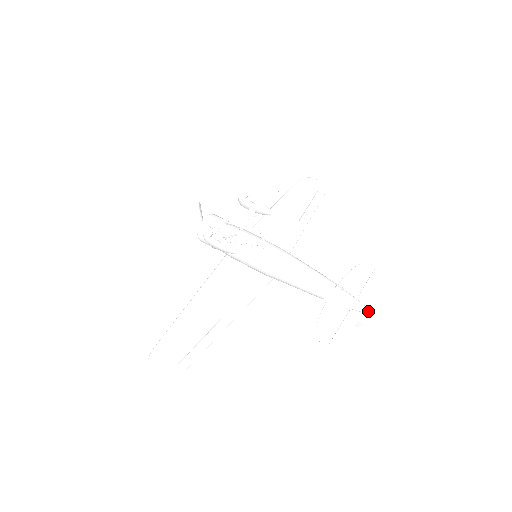
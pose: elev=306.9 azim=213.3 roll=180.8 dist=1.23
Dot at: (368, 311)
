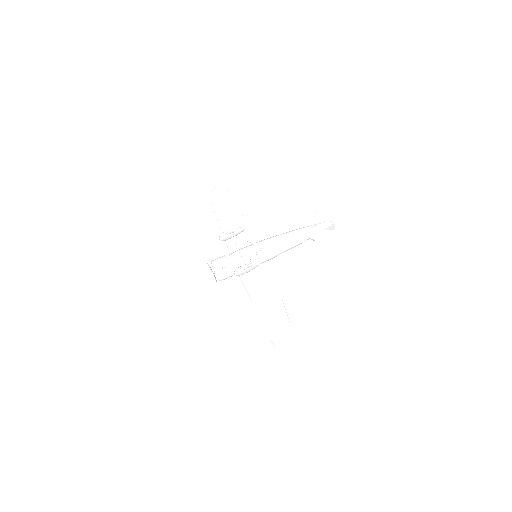
Dot at: (333, 222)
